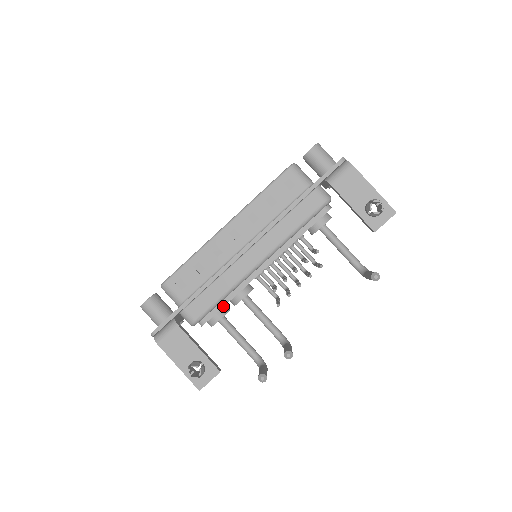
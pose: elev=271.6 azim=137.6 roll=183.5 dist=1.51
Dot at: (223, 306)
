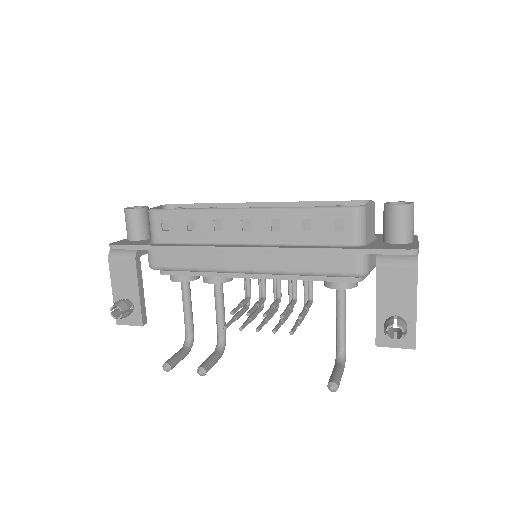
Dot at: (189, 275)
